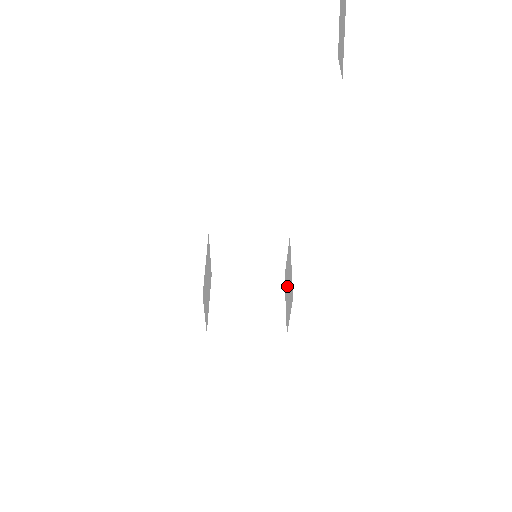
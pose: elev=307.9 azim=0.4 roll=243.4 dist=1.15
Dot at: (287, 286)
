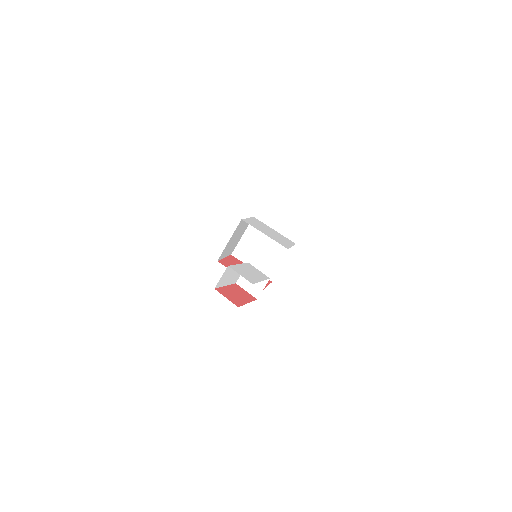
Dot at: occluded
